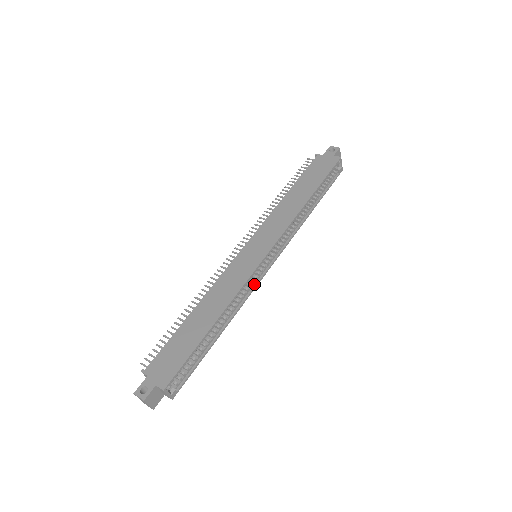
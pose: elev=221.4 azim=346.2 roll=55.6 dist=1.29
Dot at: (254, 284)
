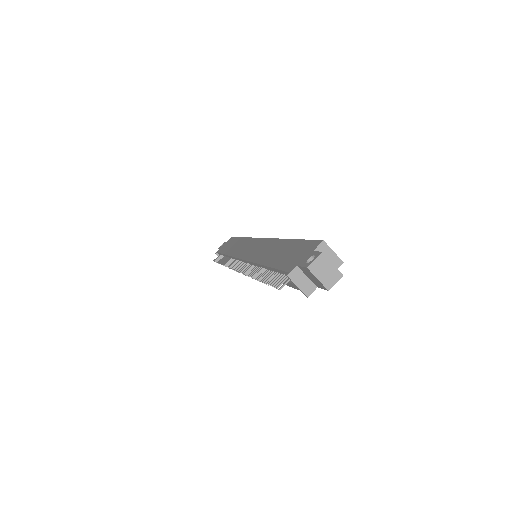
Dot at: occluded
